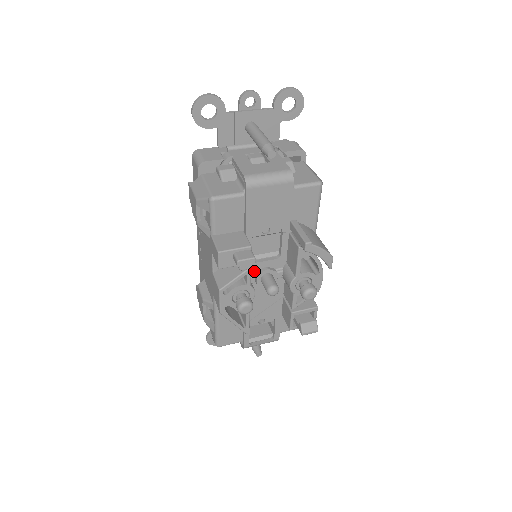
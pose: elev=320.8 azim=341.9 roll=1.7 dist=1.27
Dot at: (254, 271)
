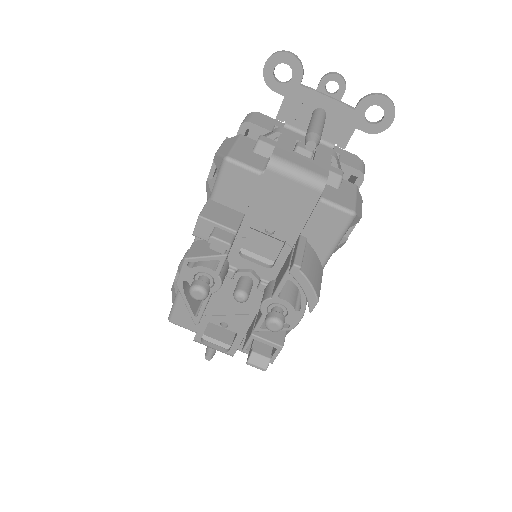
Dot at: (237, 266)
